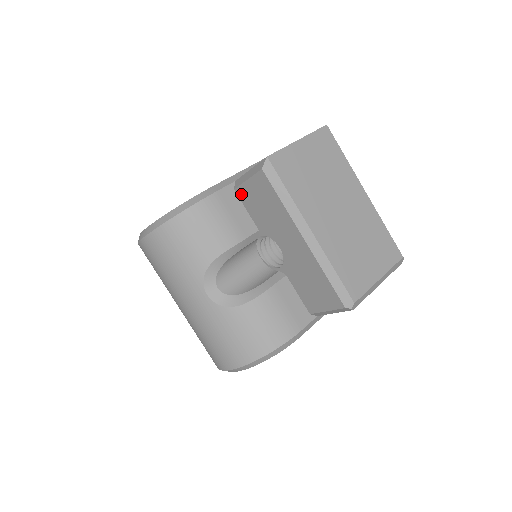
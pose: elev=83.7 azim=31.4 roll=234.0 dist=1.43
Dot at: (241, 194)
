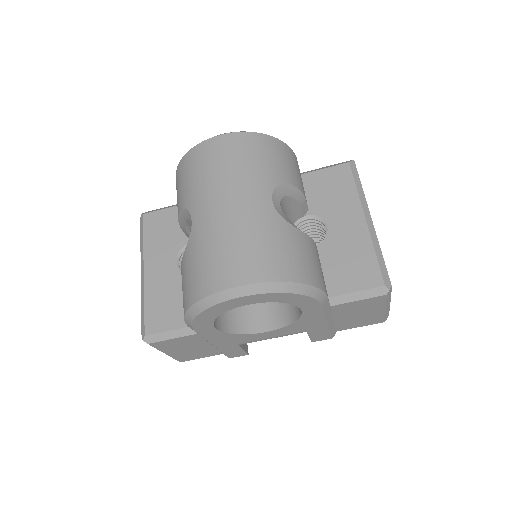
Dot at: (308, 178)
